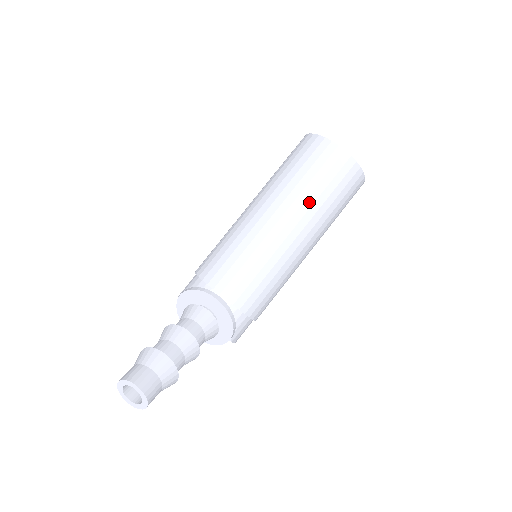
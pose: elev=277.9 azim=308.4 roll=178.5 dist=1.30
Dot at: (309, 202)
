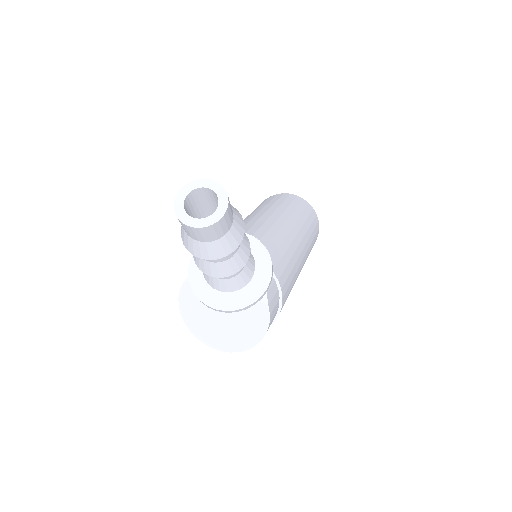
Dot at: (288, 212)
